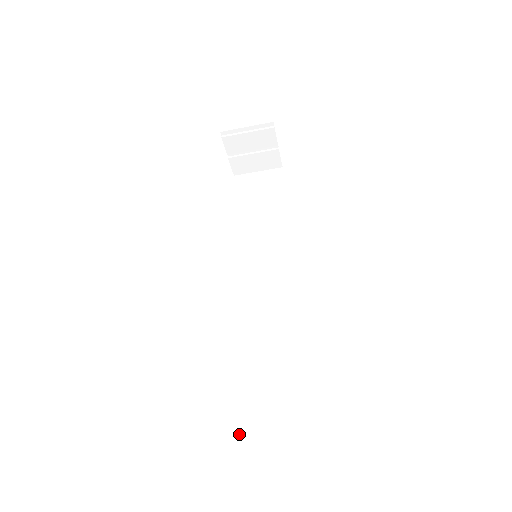
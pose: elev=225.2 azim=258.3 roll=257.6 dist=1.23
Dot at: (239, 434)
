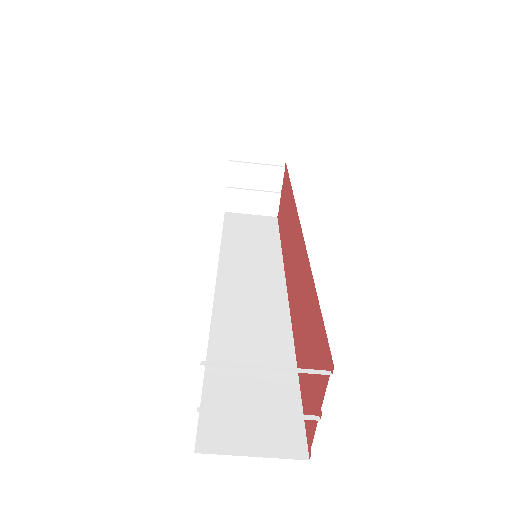
Dot at: (207, 443)
